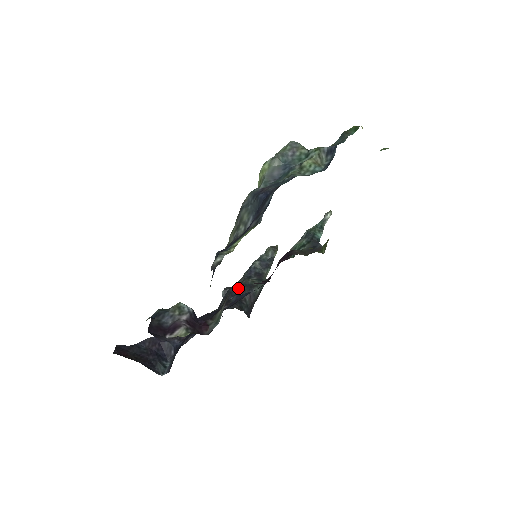
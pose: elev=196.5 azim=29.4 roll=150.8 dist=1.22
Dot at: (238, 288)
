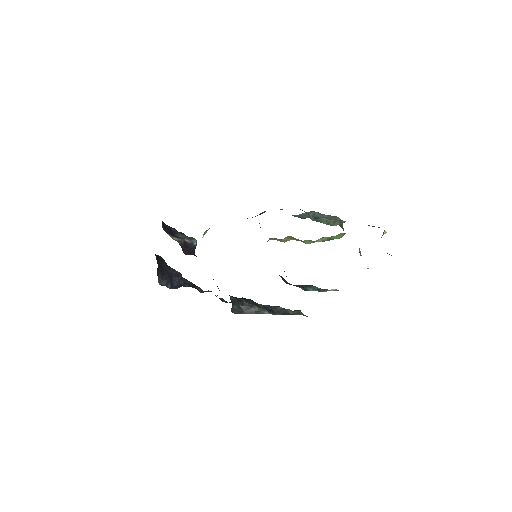
Dot at: (249, 299)
